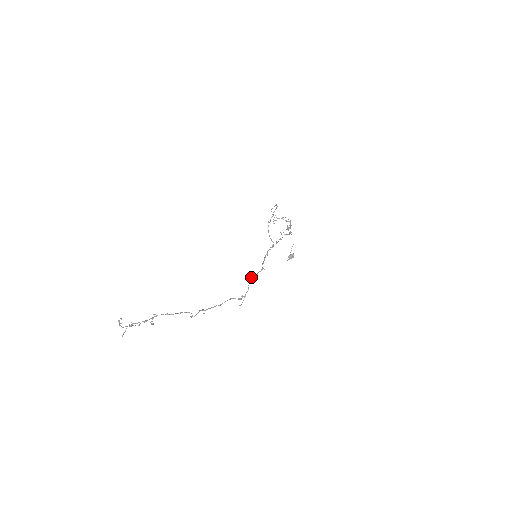
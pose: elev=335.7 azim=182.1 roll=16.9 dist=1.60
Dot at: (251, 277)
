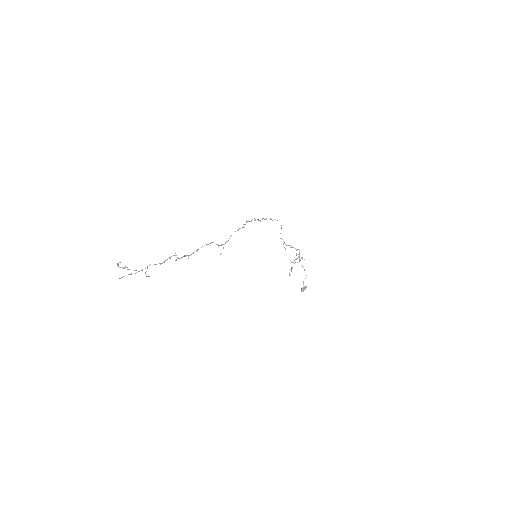
Dot at: occluded
